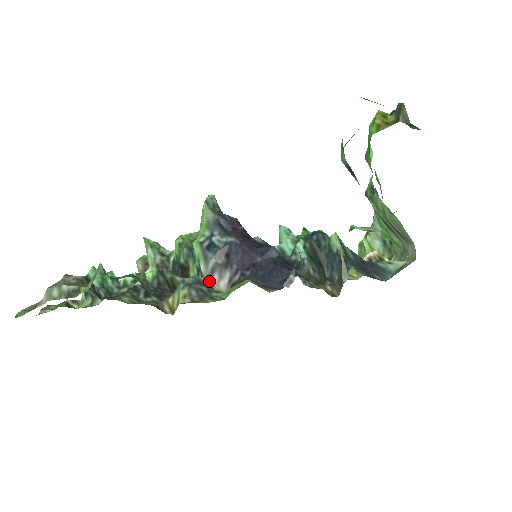
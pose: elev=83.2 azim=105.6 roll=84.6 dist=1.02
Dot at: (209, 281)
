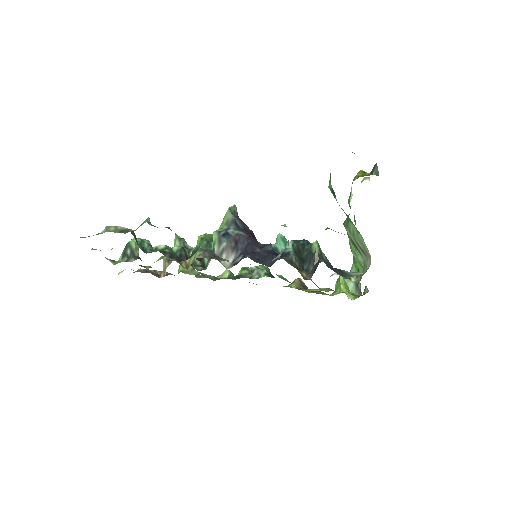
Dot at: occluded
